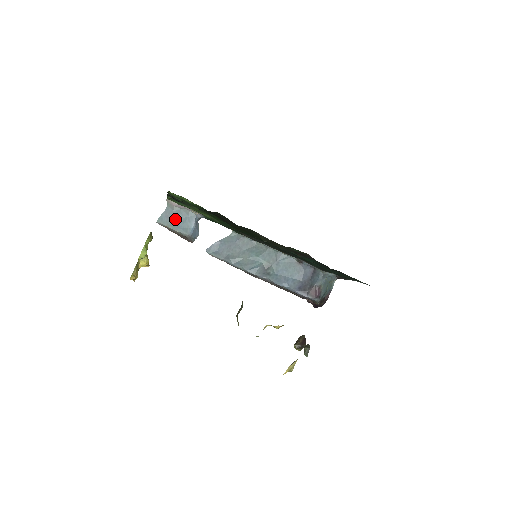
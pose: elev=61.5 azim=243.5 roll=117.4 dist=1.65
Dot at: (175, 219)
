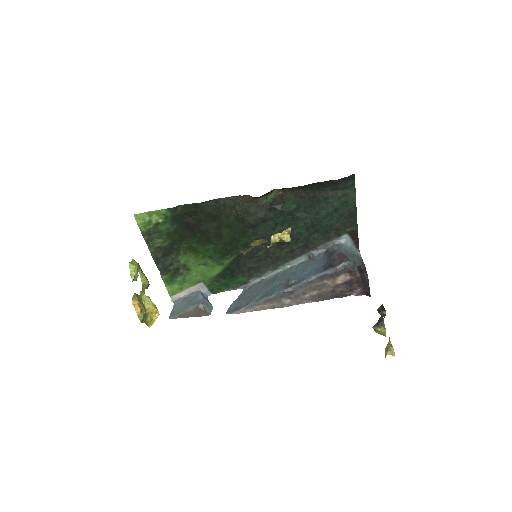
Dot at: (184, 305)
